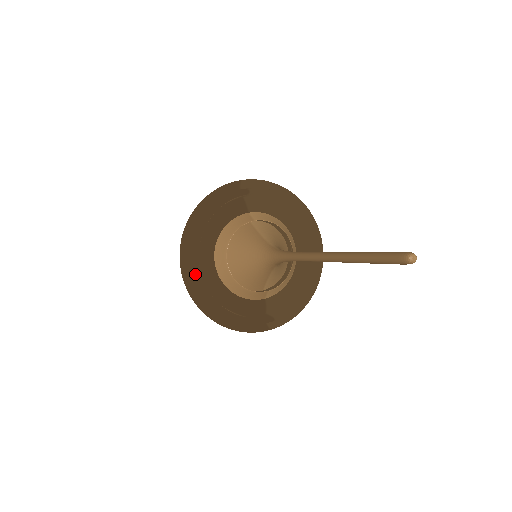
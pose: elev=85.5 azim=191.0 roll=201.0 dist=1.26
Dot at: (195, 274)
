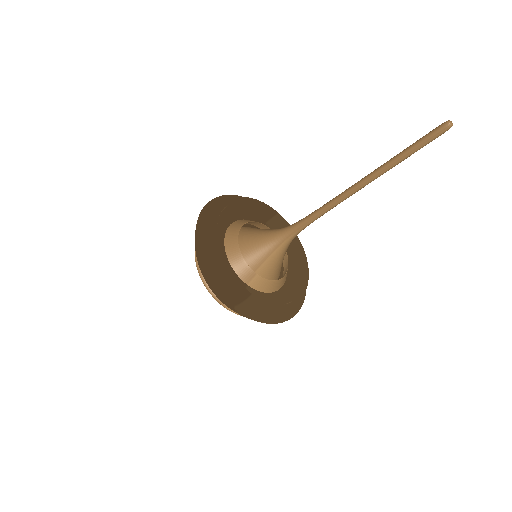
Dot at: (213, 215)
